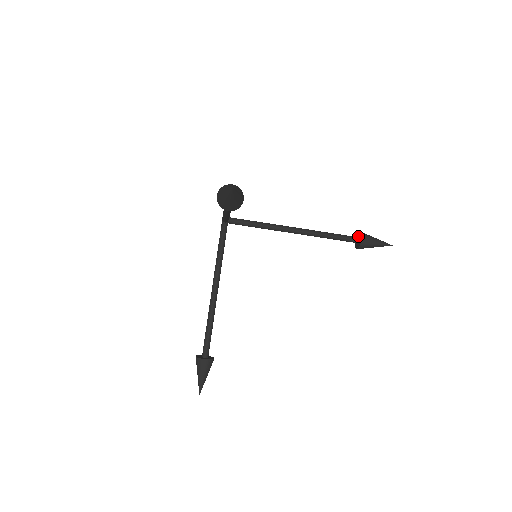
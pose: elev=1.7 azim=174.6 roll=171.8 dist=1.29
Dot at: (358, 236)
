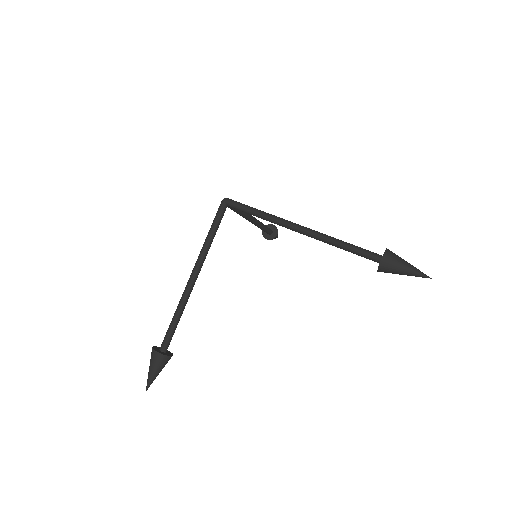
Dot at: (271, 228)
